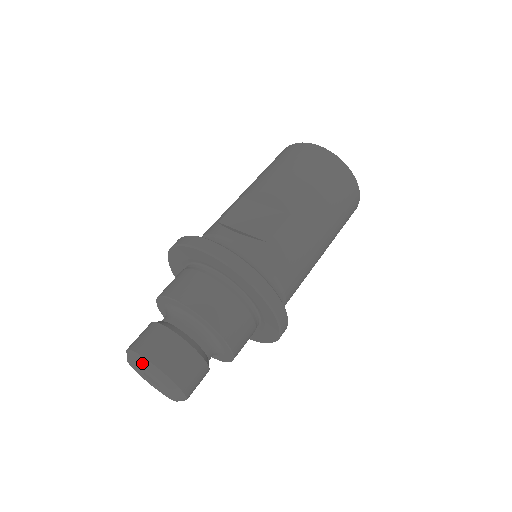
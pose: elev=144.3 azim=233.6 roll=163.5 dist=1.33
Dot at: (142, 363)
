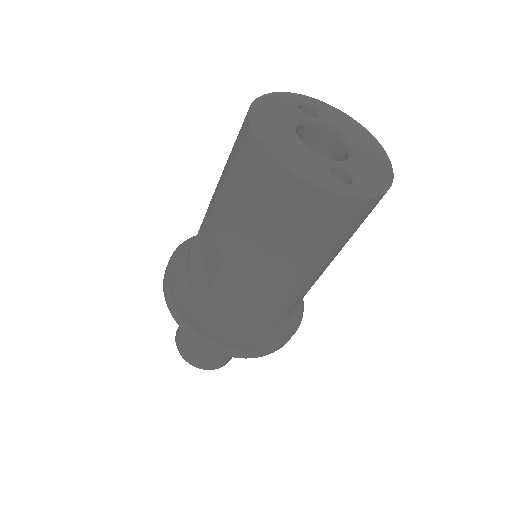
Dot at: occluded
